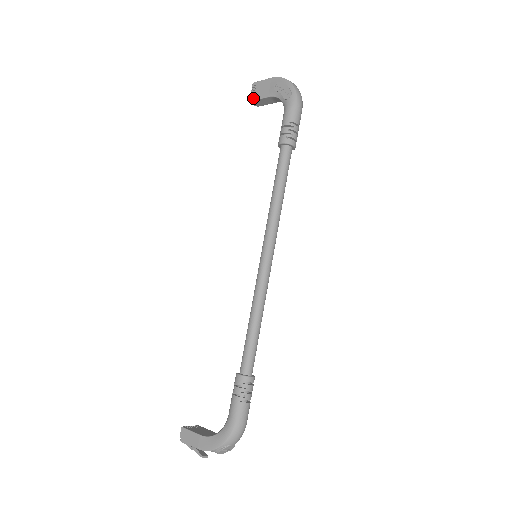
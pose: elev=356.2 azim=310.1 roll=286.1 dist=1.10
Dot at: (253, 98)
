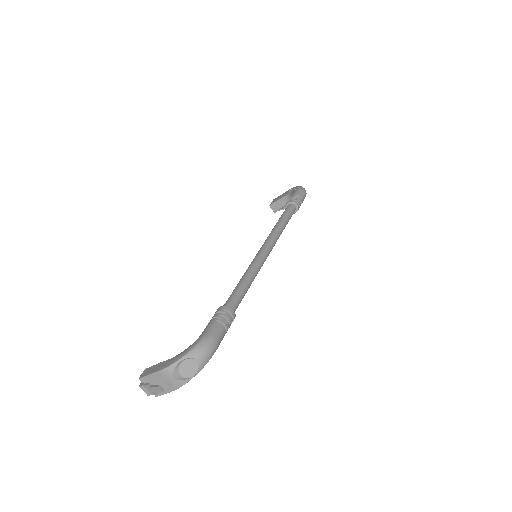
Dot at: (272, 203)
